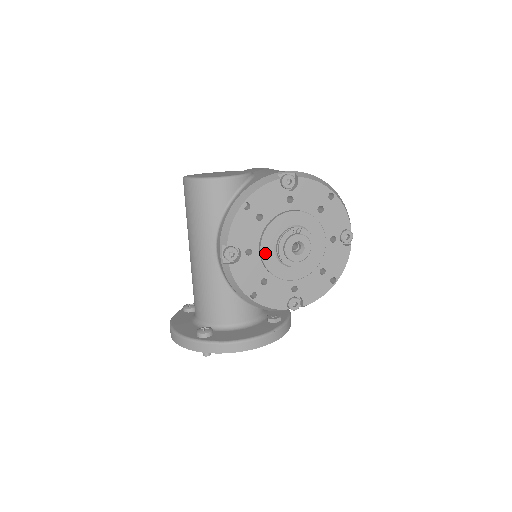
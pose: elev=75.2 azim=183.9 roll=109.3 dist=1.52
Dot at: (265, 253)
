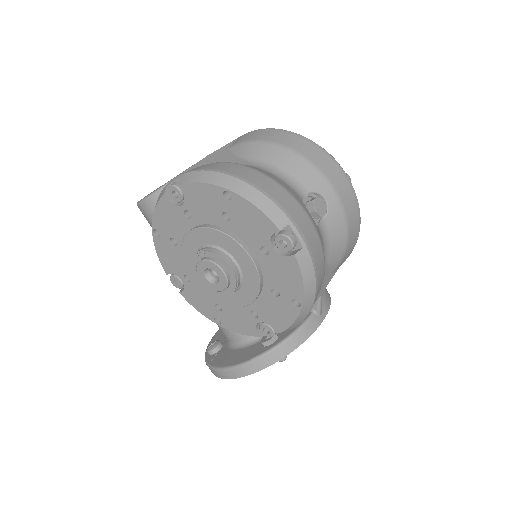
Dot at: (196, 280)
